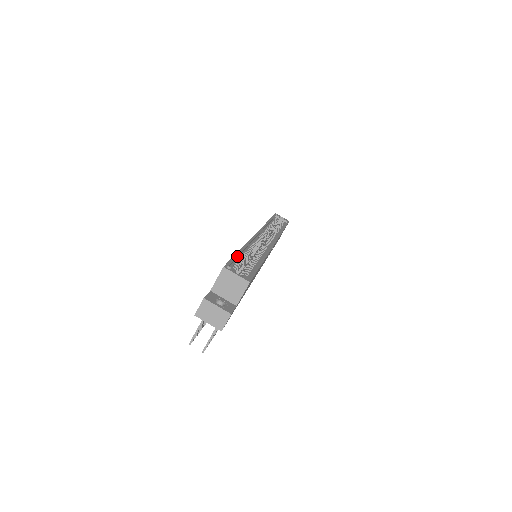
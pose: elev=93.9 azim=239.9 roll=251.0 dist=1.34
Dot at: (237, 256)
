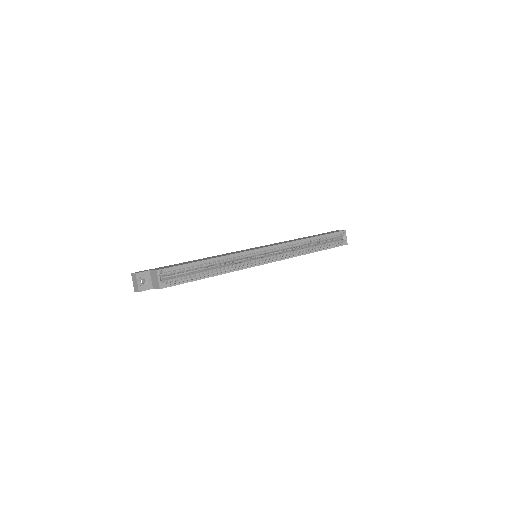
Dot at: (189, 265)
